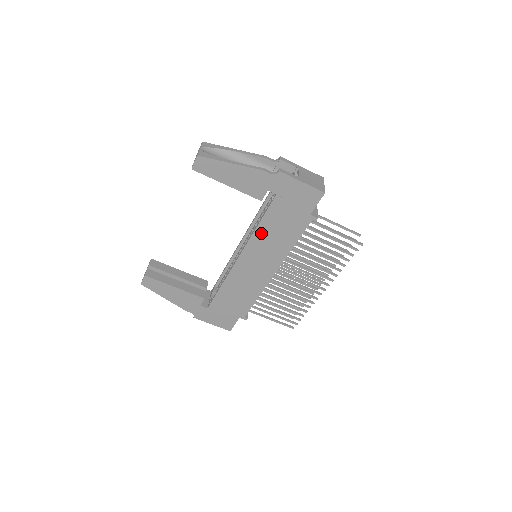
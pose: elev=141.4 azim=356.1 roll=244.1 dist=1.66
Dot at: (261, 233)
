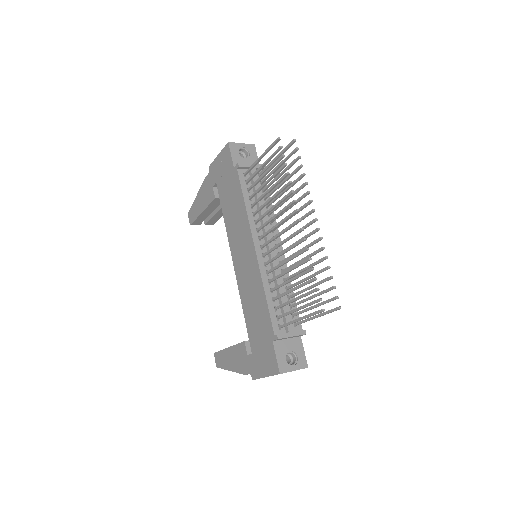
Dot at: (228, 222)
